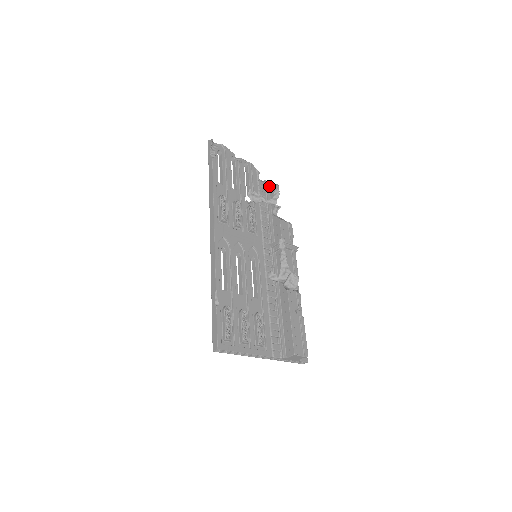
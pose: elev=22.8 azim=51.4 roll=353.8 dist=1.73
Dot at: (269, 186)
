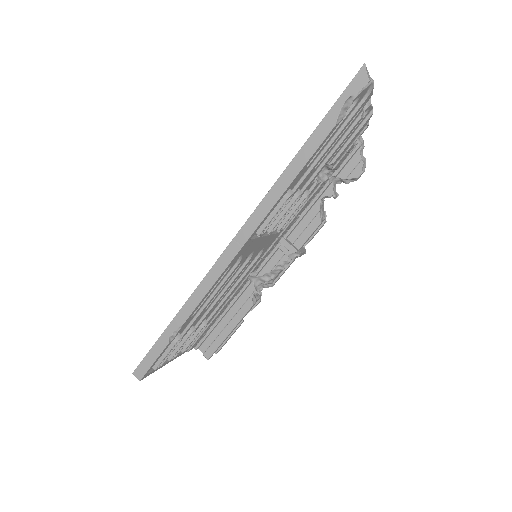
Dot at: (356, 154)
